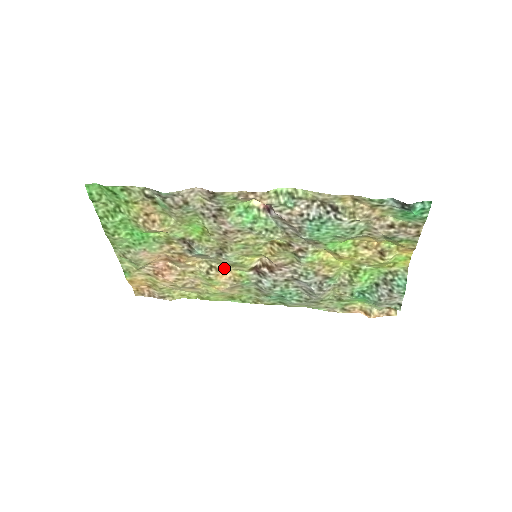
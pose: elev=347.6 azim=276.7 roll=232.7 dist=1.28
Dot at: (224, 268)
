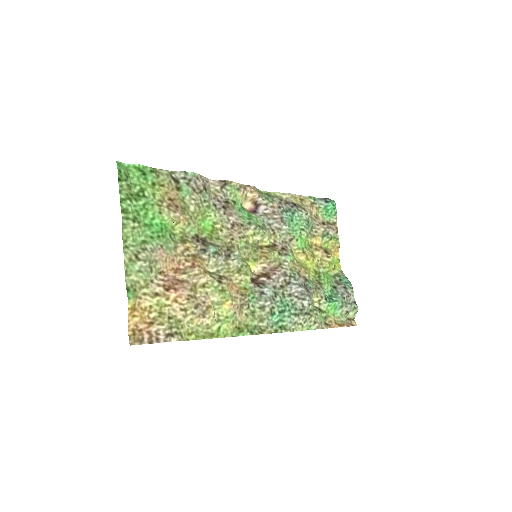
Dot at: (230, 279)
